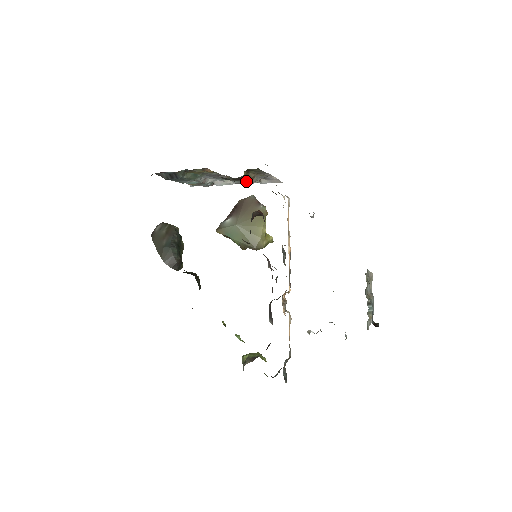
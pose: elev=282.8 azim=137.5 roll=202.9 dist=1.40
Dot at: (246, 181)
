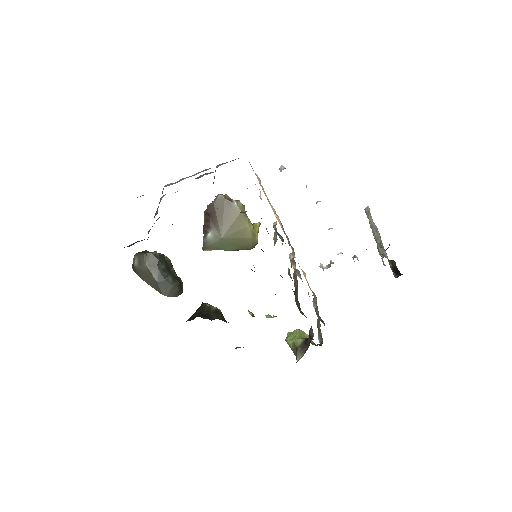
Dot at: occluded
